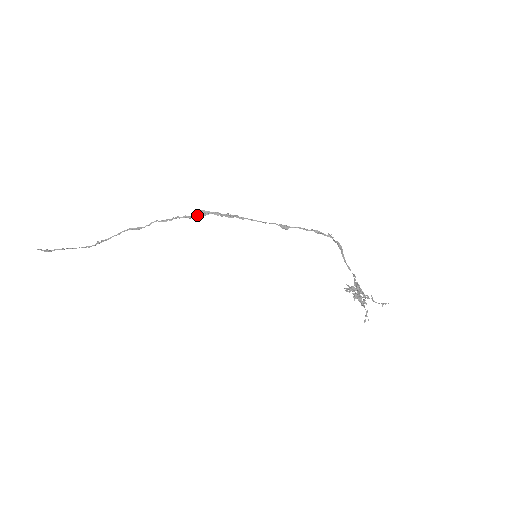
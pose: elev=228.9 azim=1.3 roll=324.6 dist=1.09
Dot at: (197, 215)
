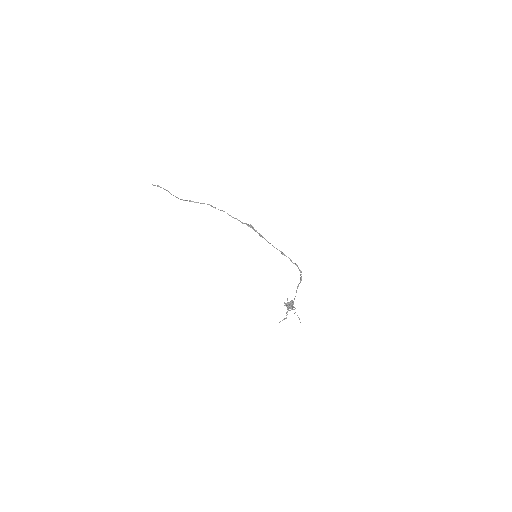
Dot at: (247, 224)
